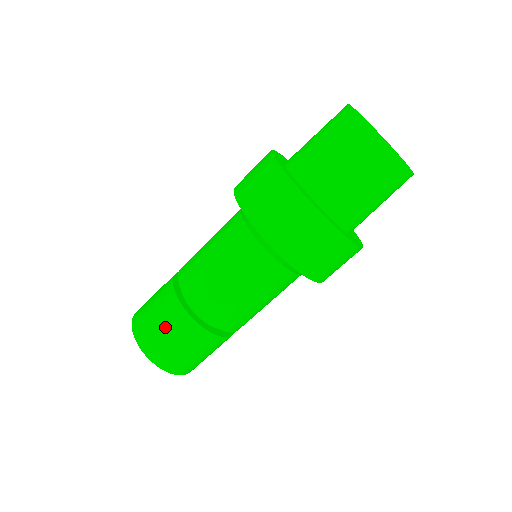
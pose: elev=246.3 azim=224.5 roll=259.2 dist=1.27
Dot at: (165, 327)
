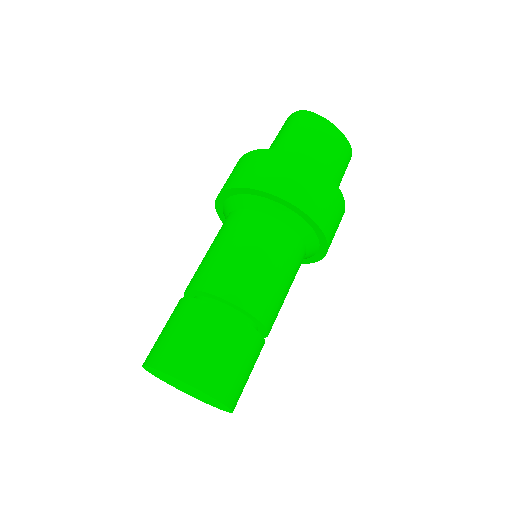
Dot at: (221, 347)
